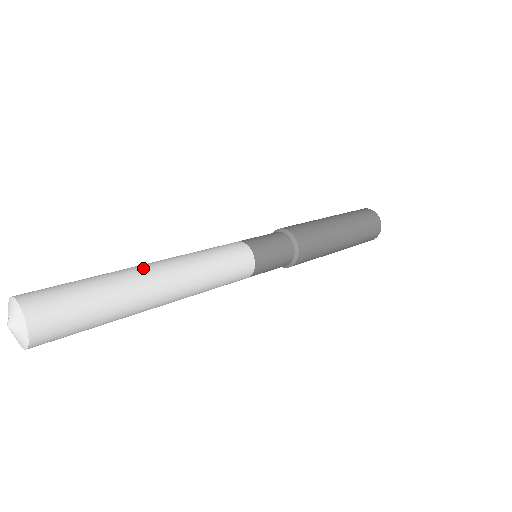
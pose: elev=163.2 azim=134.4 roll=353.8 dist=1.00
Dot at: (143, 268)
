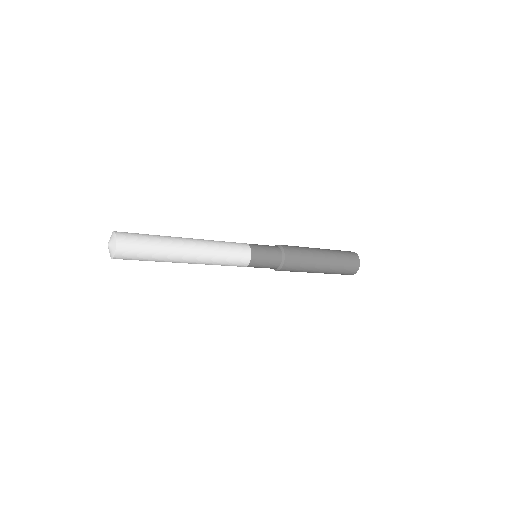
Dot at: occluded
